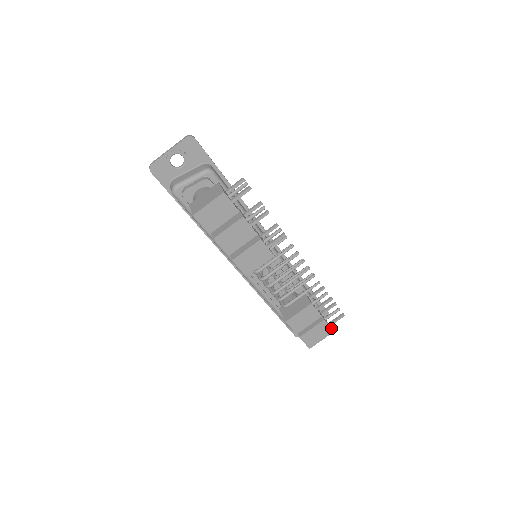
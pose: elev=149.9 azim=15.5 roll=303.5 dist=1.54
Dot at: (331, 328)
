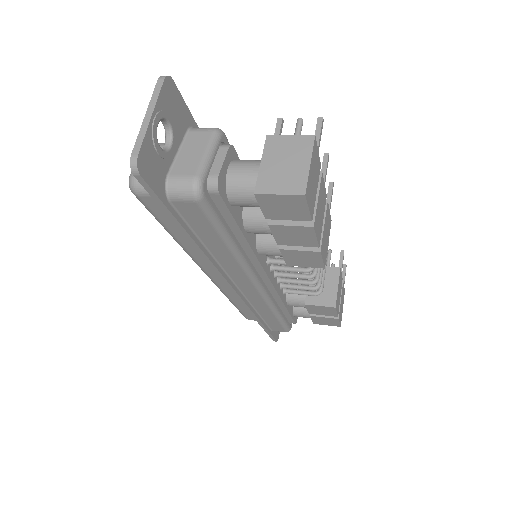
Dot at: occluded
